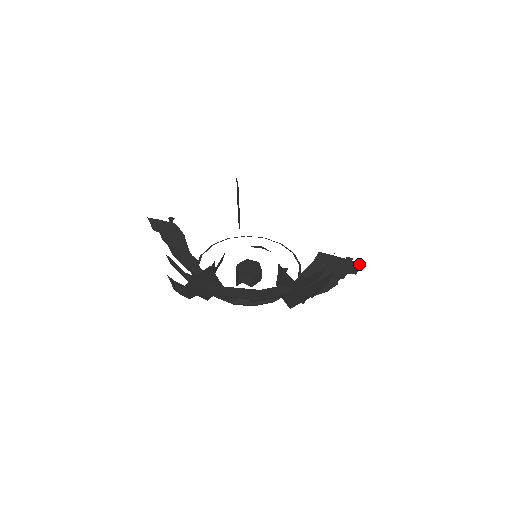
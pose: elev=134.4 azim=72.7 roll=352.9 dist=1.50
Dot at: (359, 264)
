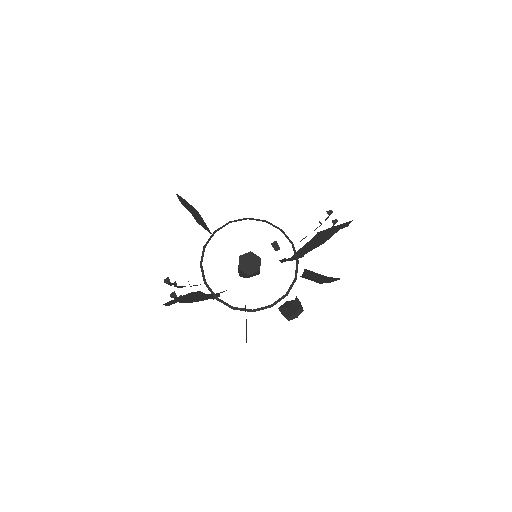
Dot at: (351, 221)
